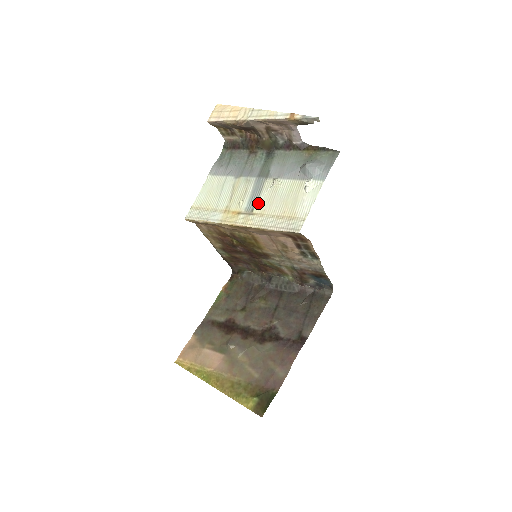
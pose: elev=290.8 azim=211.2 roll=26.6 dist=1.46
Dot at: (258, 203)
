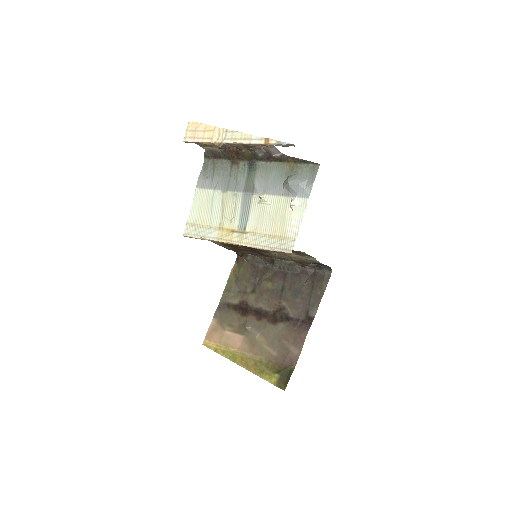
Dot at: (249, 221)
